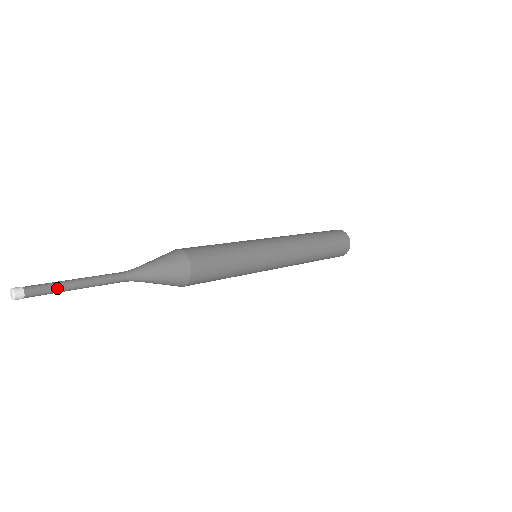
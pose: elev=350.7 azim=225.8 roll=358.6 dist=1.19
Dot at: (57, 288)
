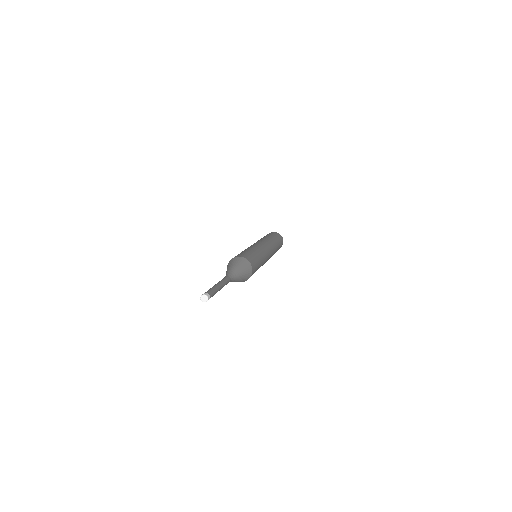
Dot at: (216, 292)
